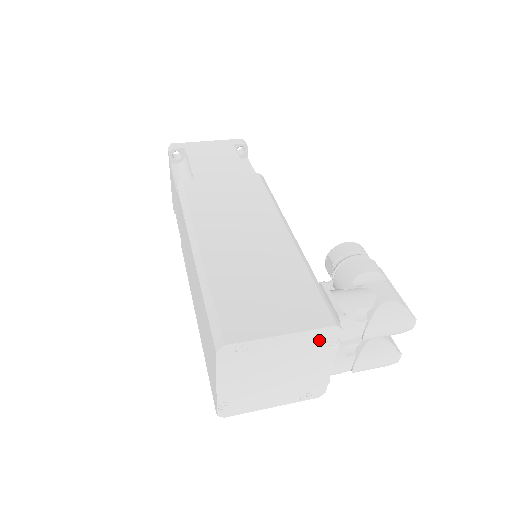
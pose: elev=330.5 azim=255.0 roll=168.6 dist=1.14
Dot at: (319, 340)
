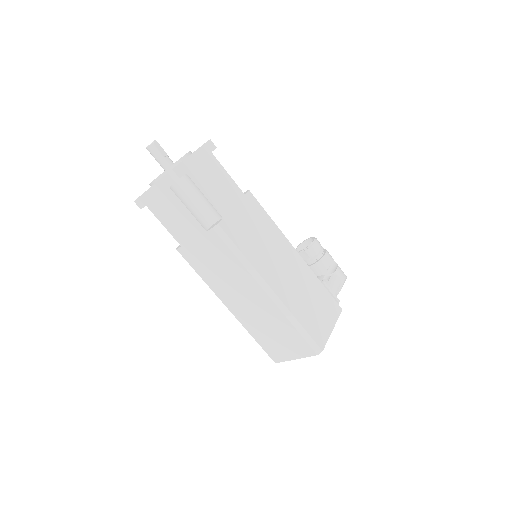
Dot at: occluded
